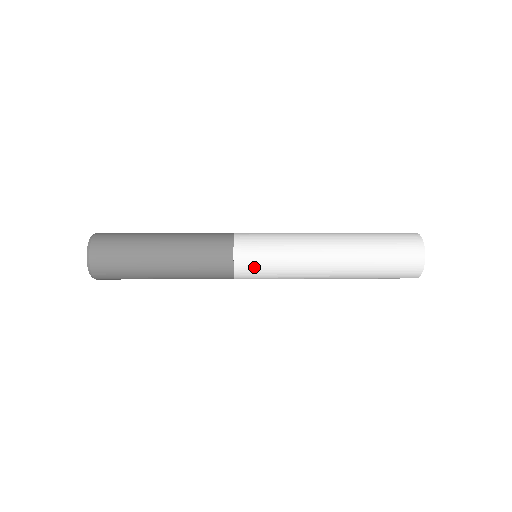
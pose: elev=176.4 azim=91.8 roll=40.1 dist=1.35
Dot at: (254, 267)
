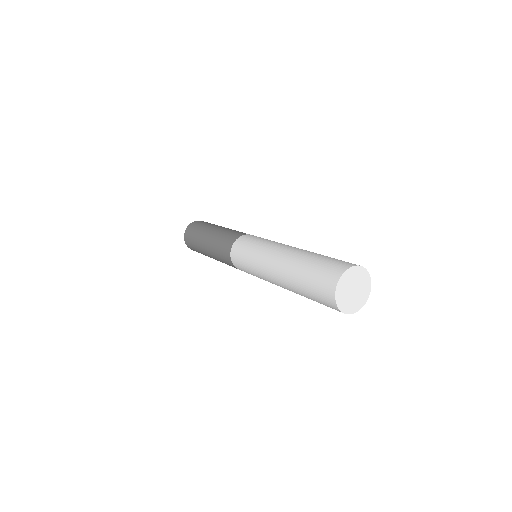
Dot at: (242, 269)
